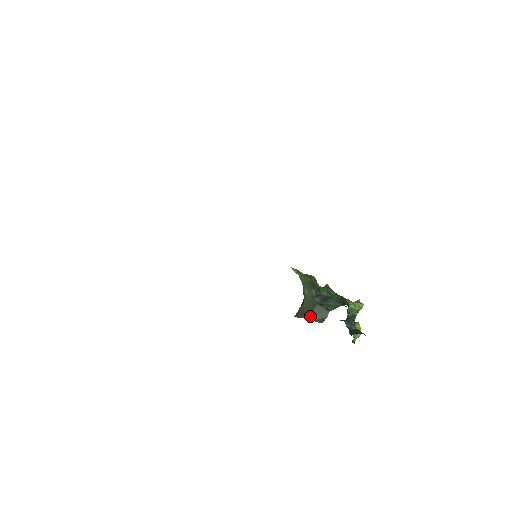
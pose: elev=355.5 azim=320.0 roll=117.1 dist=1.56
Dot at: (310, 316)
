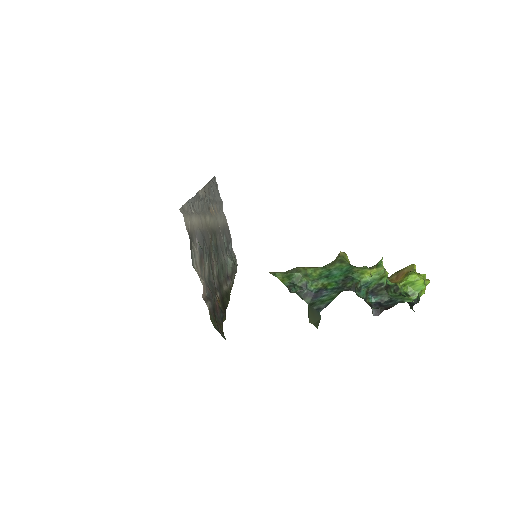
Dot at: (309, 319)
